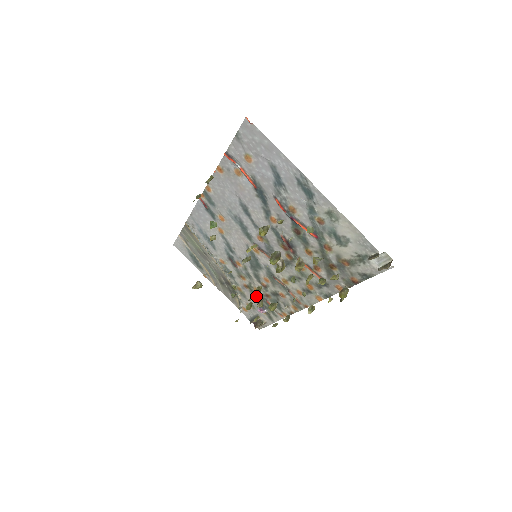
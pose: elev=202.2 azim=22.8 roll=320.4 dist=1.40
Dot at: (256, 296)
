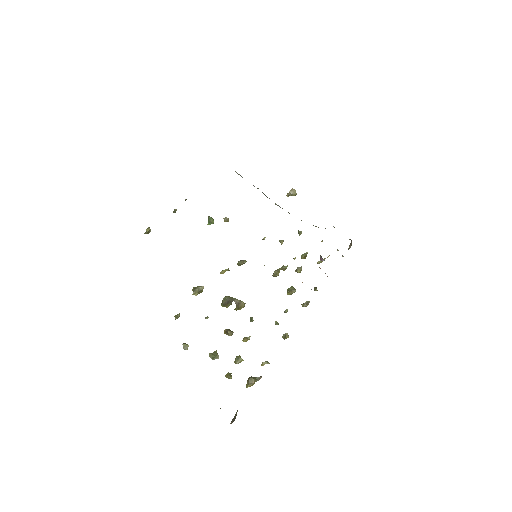
Dot at: (284, 269)
